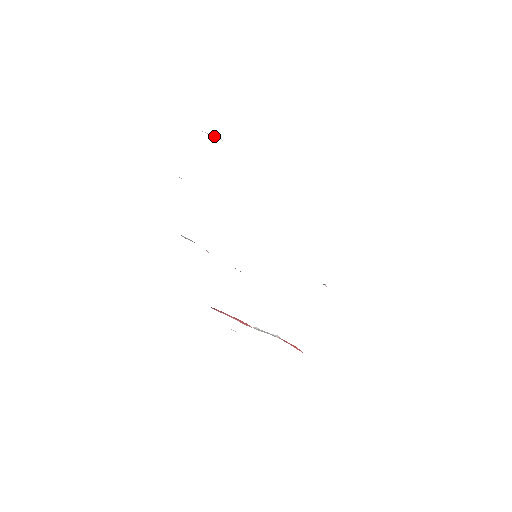
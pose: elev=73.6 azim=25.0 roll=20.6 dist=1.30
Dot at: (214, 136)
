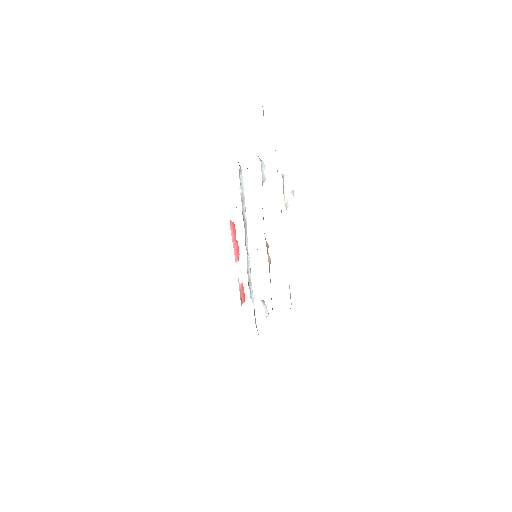
Dot at: (286, 193)
